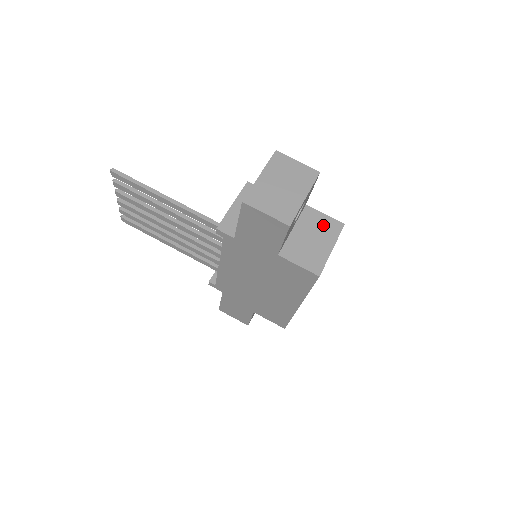
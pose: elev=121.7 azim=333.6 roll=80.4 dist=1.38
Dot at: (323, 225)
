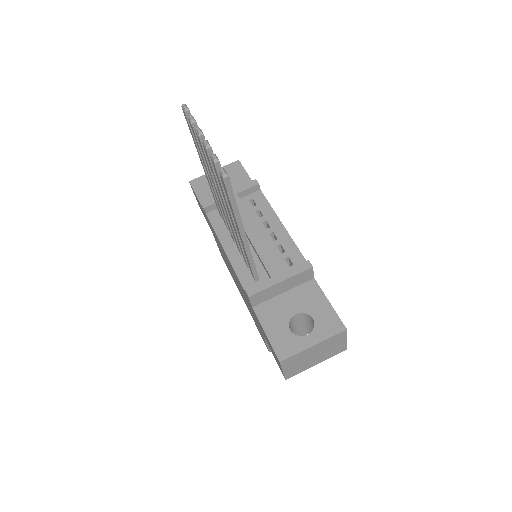
Dot at: occluded
